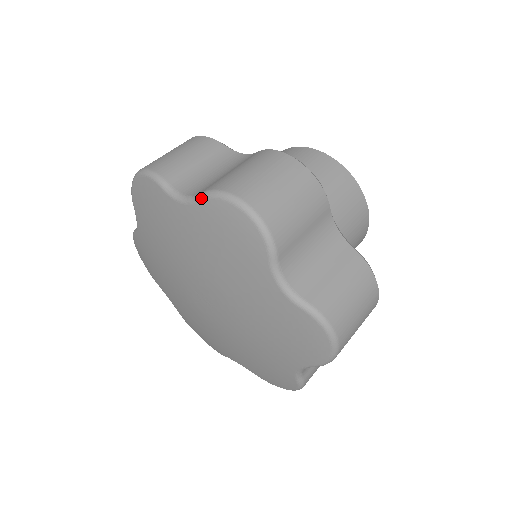
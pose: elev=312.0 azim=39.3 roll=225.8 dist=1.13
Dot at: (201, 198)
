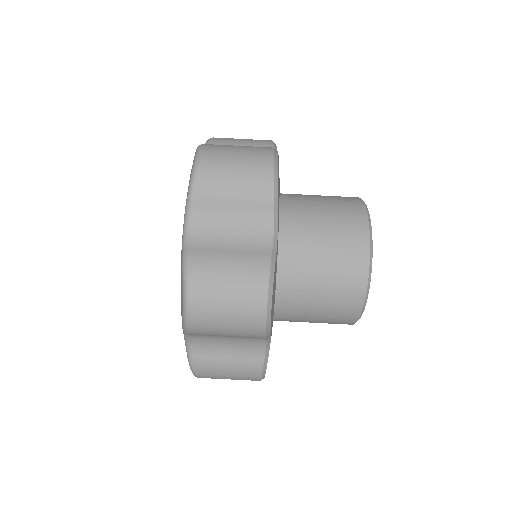
Dot at: occluded
